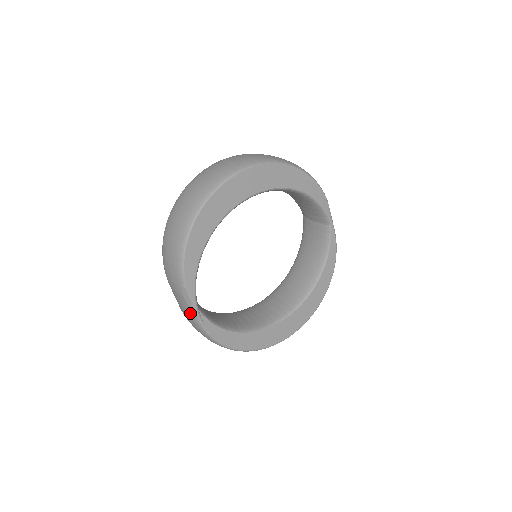
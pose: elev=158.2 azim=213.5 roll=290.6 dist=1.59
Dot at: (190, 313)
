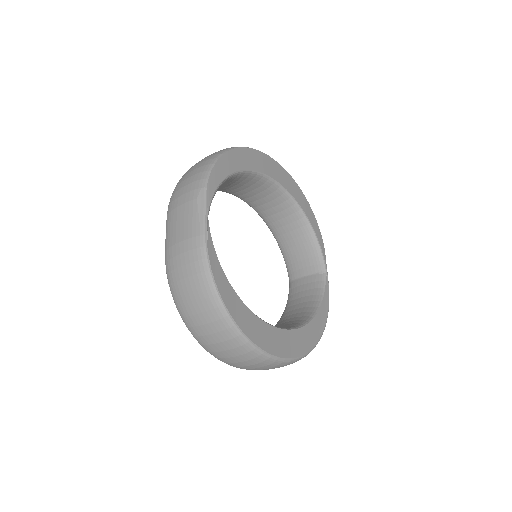
Dot at: (194, 224)
